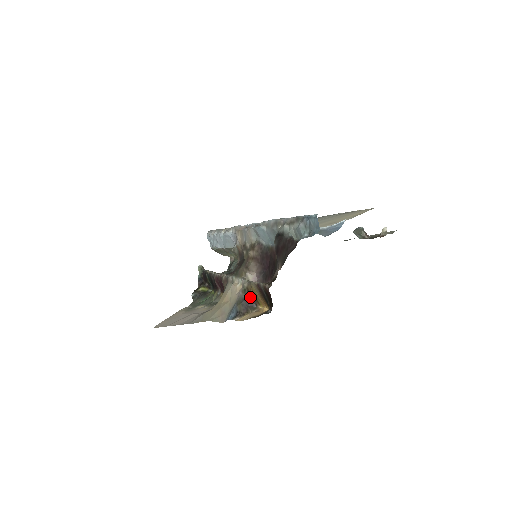
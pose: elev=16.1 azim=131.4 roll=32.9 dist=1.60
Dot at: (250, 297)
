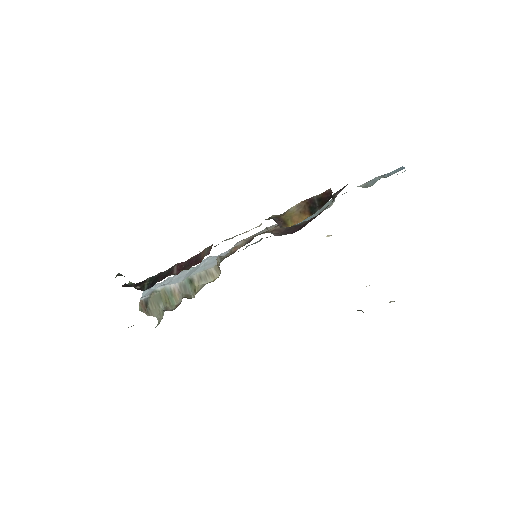
Dot at: (278, 219)
